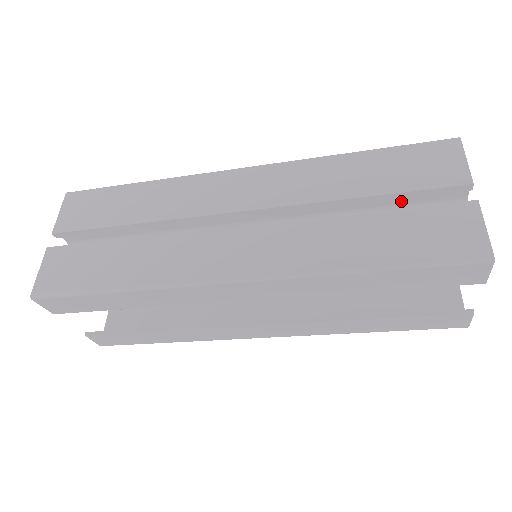
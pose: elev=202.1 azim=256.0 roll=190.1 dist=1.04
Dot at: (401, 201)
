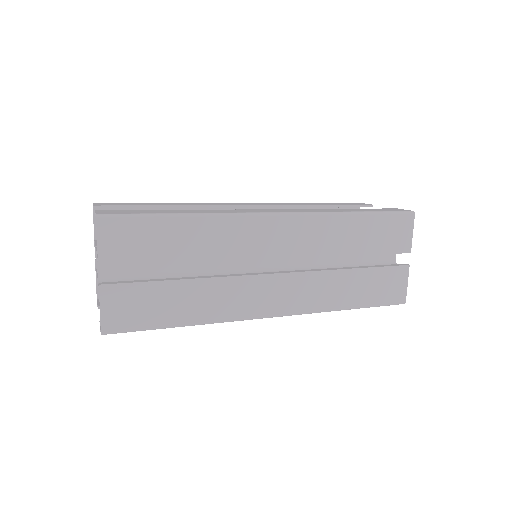
Dot at: occluded
